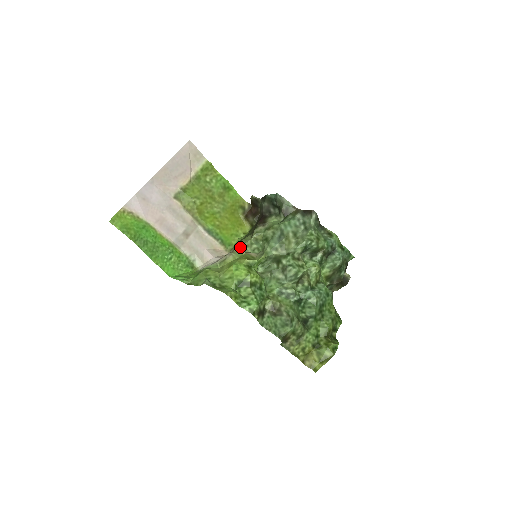
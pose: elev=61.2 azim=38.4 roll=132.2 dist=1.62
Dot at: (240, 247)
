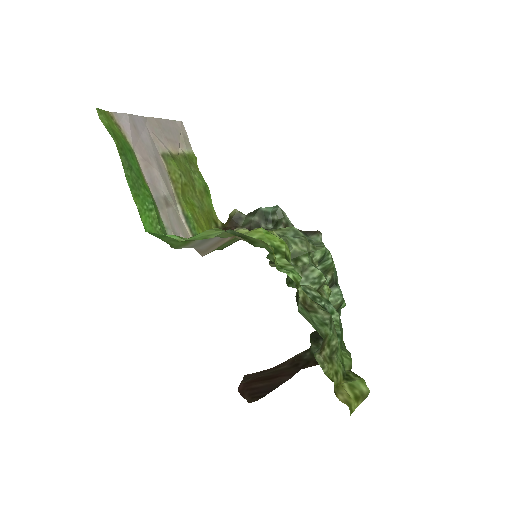
Dot at: (240, 237)
